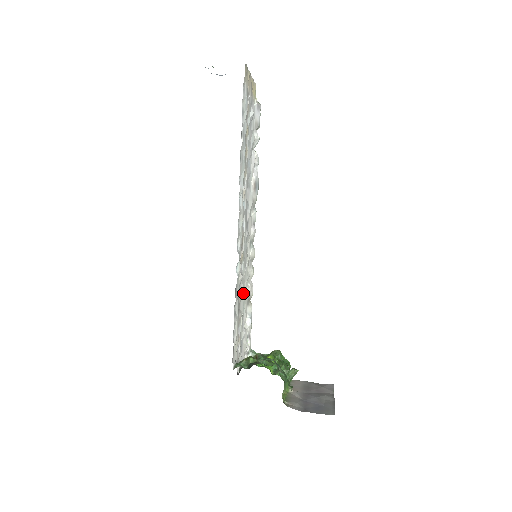
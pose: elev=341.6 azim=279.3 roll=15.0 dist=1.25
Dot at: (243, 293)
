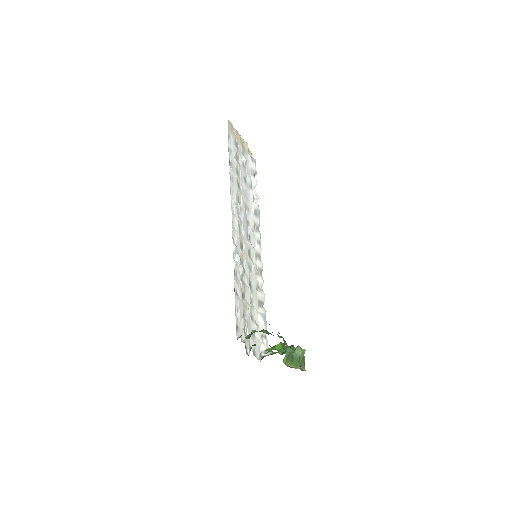
Dot at: (249, 288)
